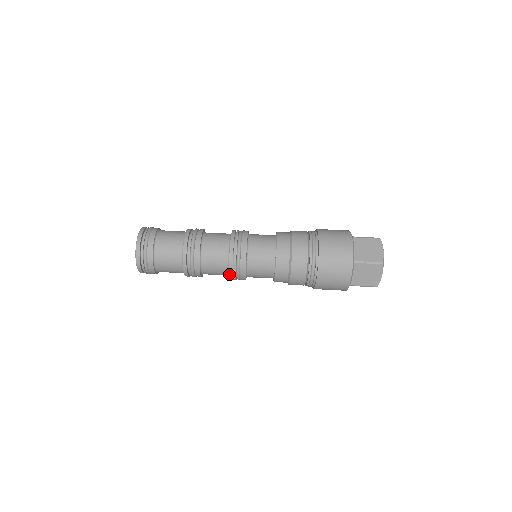
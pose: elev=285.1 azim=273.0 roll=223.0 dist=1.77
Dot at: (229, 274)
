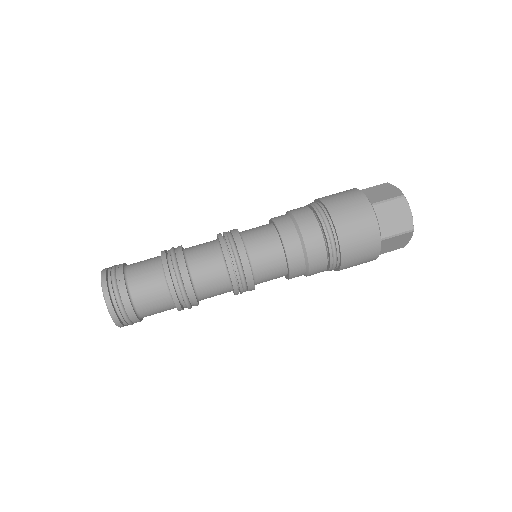
Dot at: (230, 276)
